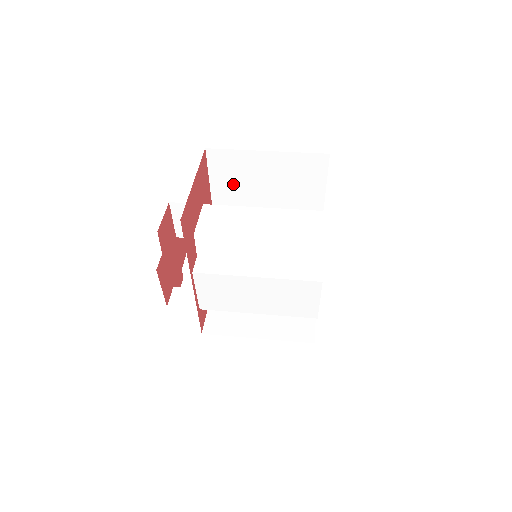
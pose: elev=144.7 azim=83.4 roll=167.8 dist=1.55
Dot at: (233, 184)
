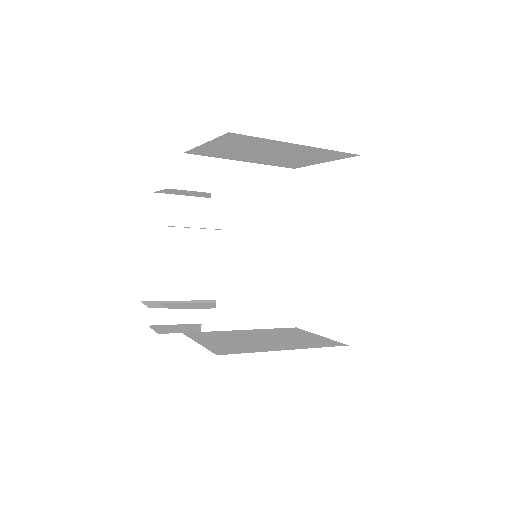
Dot at: occluded
